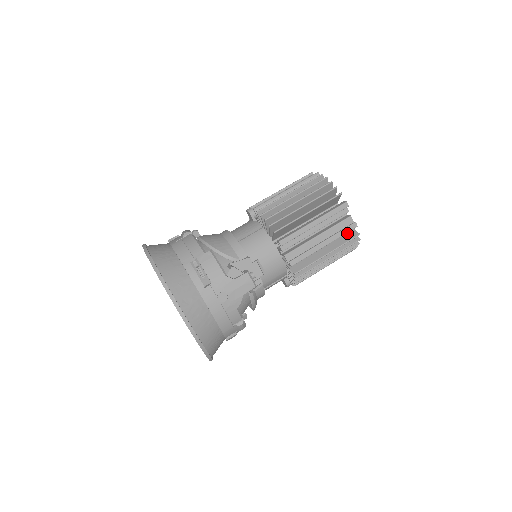
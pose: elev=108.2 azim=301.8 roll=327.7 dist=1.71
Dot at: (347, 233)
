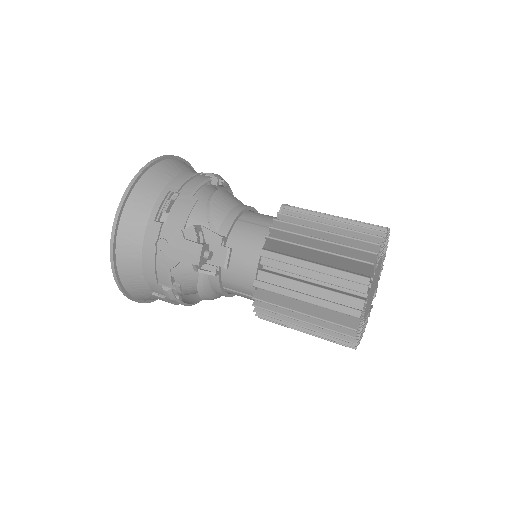
Dot at: (348, 316)
